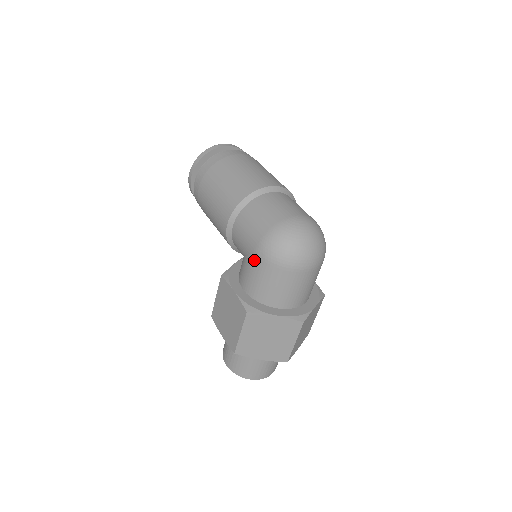
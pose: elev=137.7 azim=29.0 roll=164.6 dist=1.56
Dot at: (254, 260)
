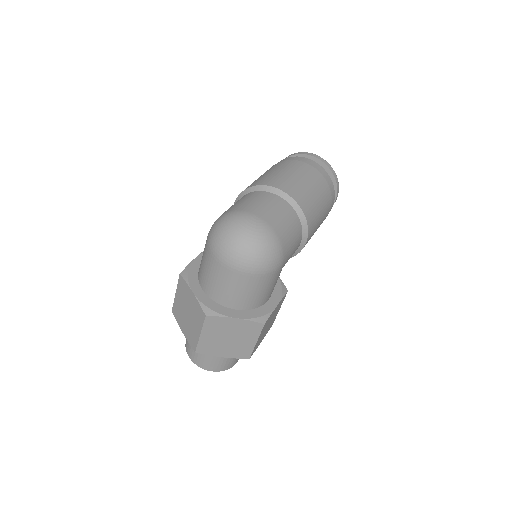
Dot at: occluded
